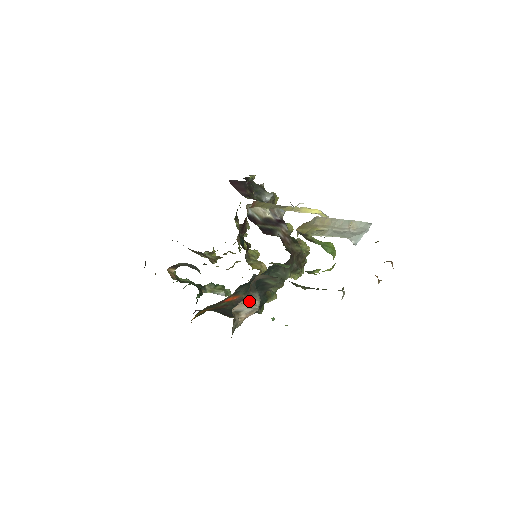
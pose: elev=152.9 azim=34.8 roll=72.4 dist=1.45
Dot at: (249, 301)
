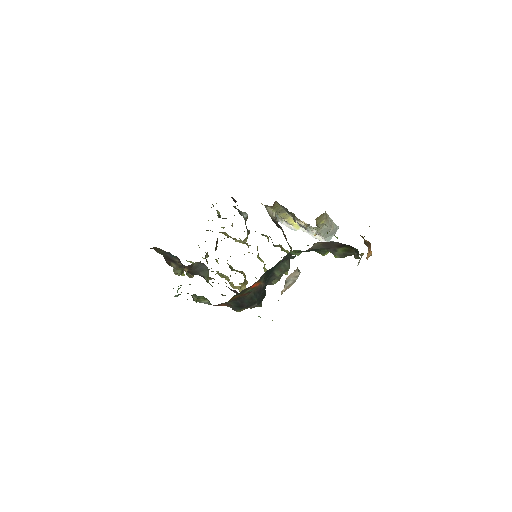
Dot at: (297, 271)
